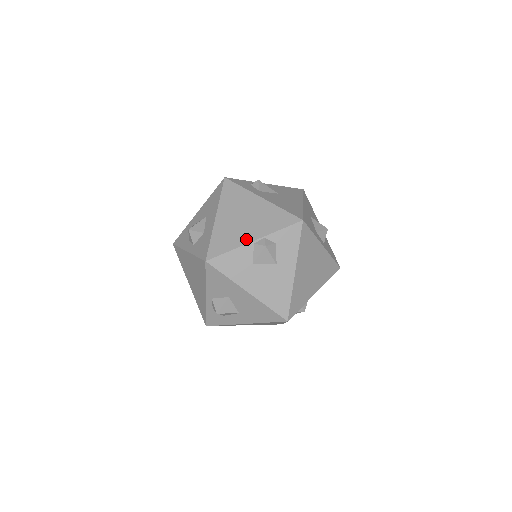
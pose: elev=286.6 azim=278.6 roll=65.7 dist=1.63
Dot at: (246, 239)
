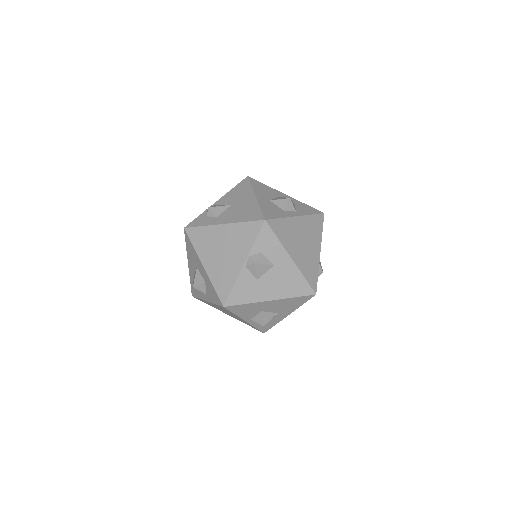
Dot at: (237, 268)
